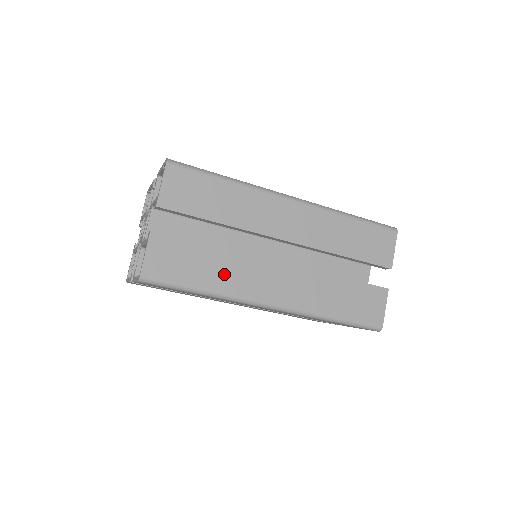
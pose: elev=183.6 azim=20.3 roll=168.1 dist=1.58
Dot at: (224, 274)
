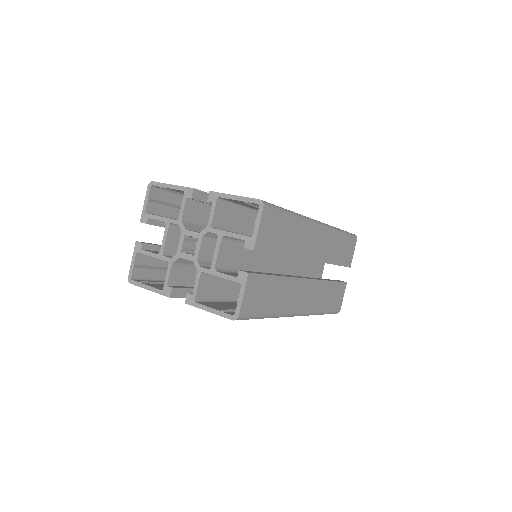
Dot at: (281, 298)
